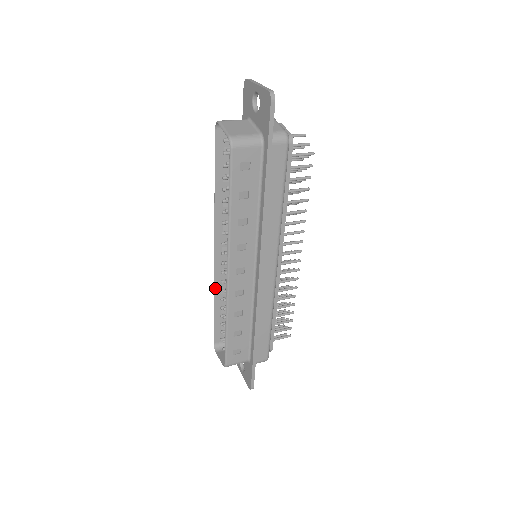
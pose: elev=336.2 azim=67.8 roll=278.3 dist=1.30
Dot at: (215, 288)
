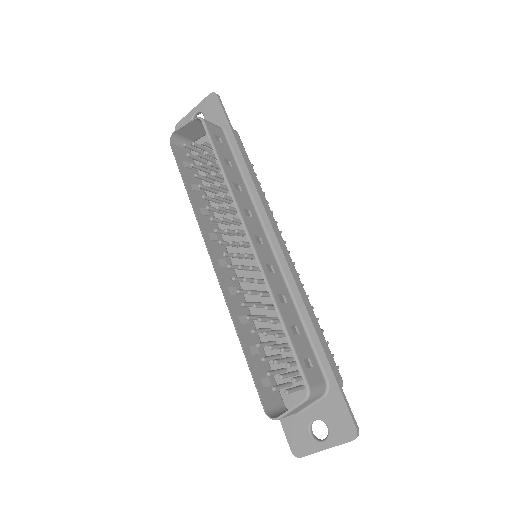
Dot at: (231, 313)
